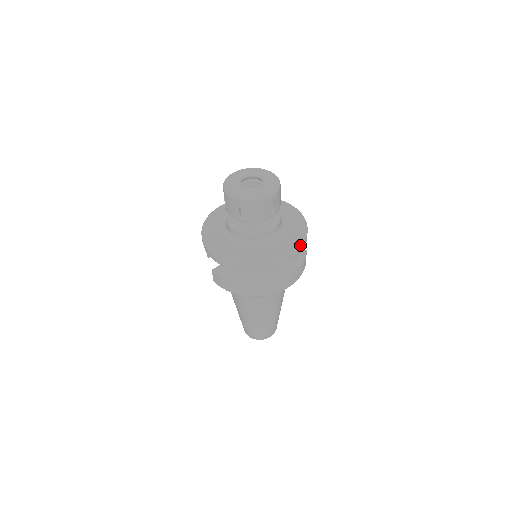
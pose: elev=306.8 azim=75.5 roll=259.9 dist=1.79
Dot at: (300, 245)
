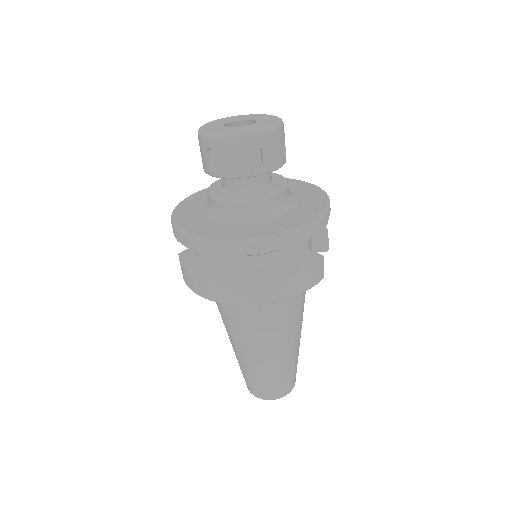
Dot at: (294, 230)
